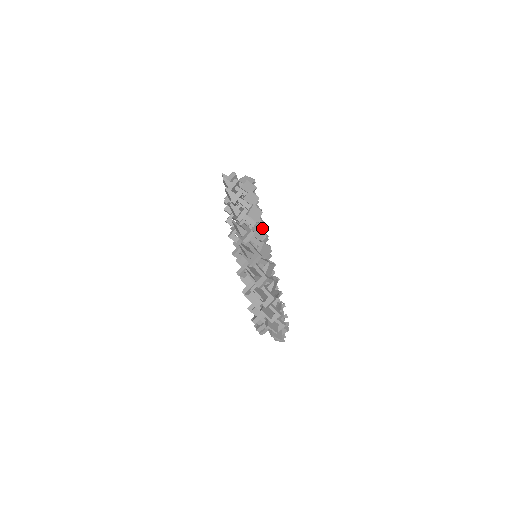
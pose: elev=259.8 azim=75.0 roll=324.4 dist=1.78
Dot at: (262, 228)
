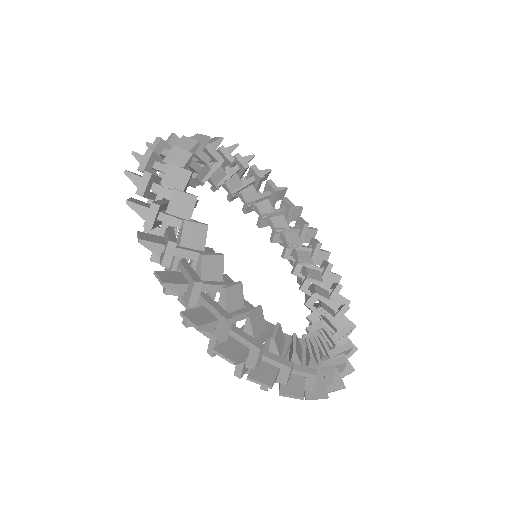
Dot at: (181, 172)
